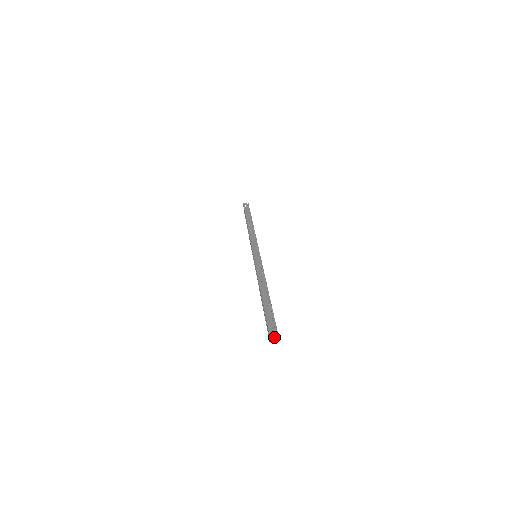
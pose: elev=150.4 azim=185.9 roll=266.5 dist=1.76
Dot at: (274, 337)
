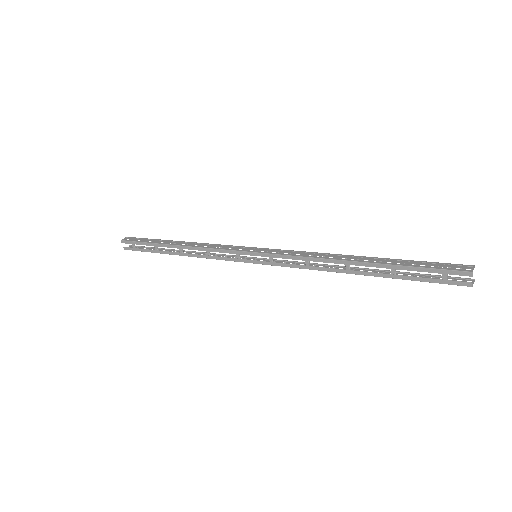
Dot at: (462, 281)
